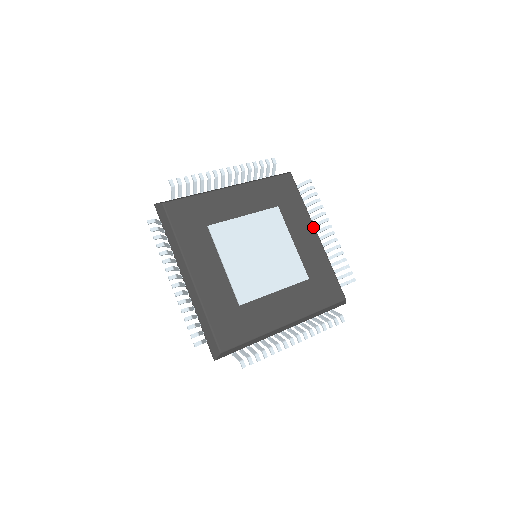
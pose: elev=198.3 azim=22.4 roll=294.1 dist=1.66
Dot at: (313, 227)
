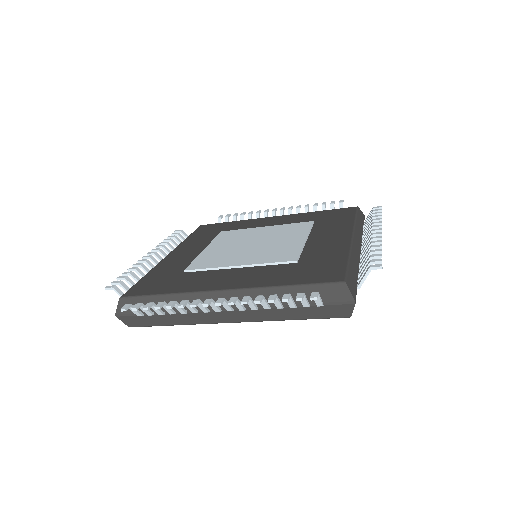
Dot at: (351, 232)
